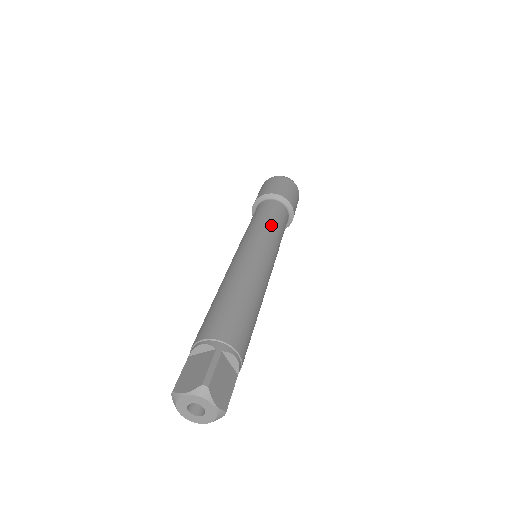
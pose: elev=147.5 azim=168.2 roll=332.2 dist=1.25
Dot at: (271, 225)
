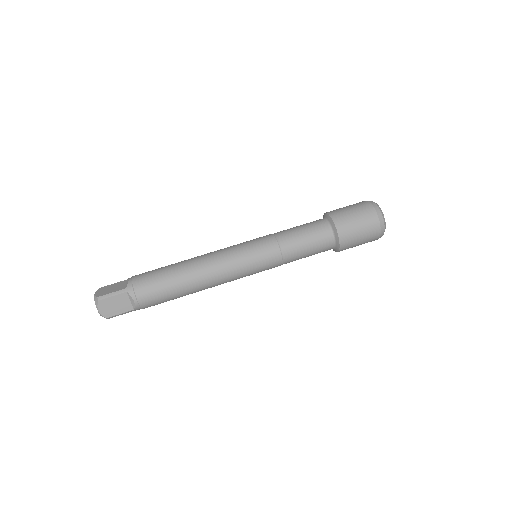
Dot at: (285, 243)
